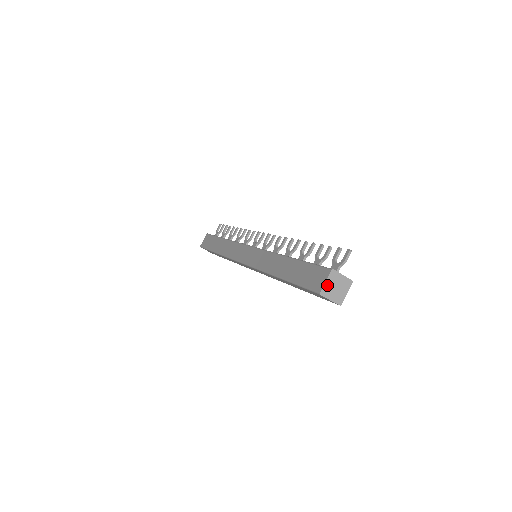
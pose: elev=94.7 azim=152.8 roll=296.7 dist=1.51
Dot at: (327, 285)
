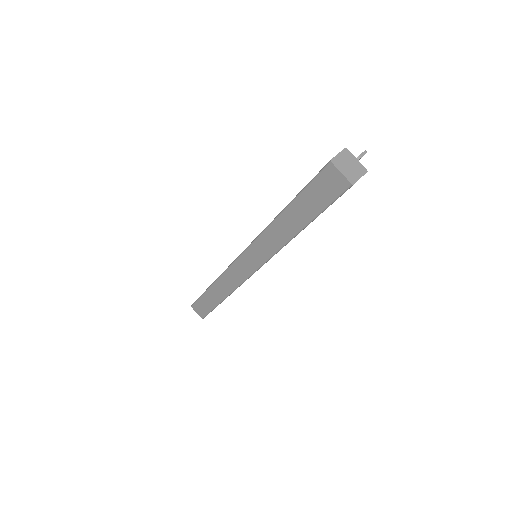
Dot at: (339, 158)
